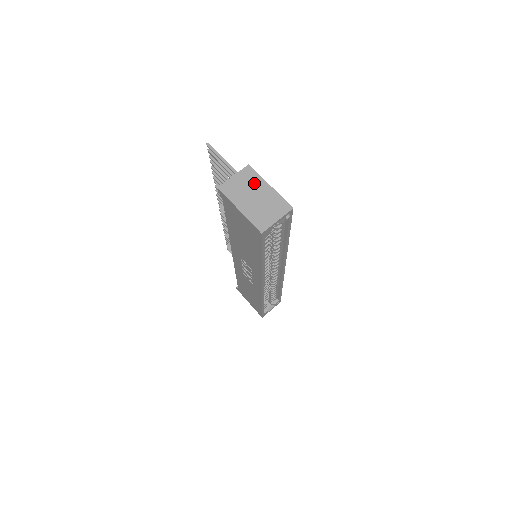
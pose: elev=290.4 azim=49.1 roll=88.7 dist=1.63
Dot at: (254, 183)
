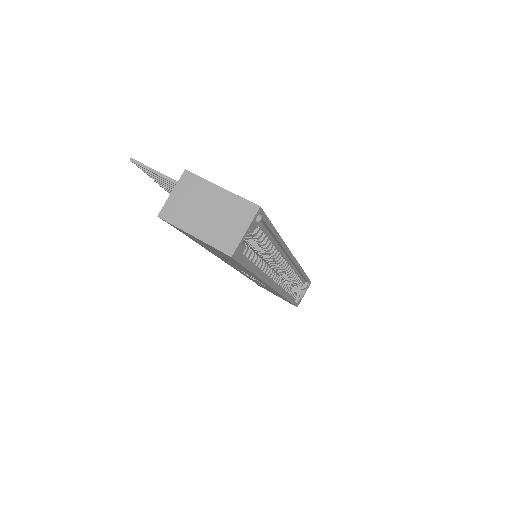
Dot at: (200, 192)
